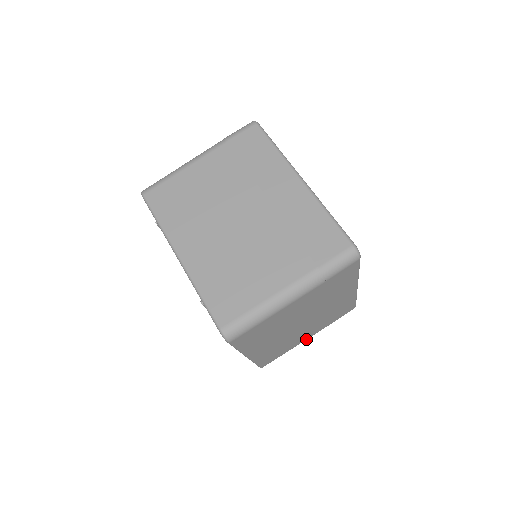
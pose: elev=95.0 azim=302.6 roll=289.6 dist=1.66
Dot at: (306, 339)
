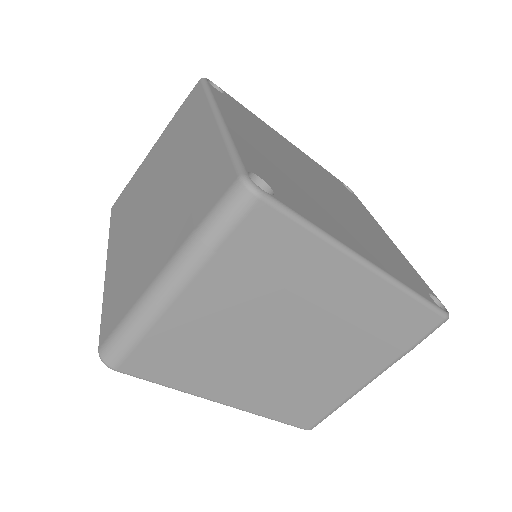
Dot at: occluded
